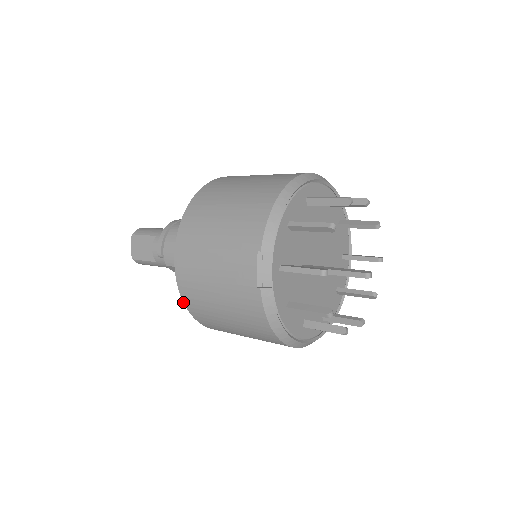
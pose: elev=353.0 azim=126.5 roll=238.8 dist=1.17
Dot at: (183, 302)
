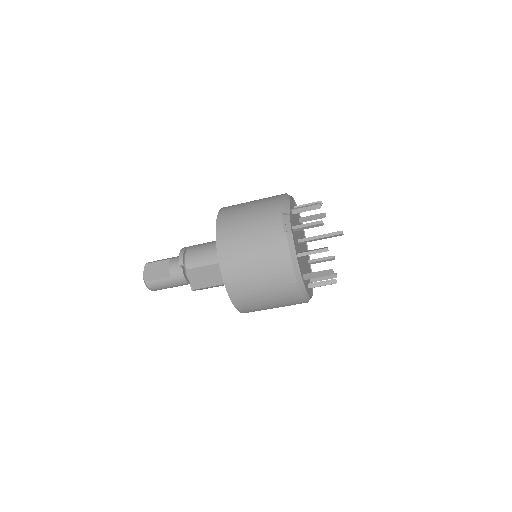
Dot at: occluded
